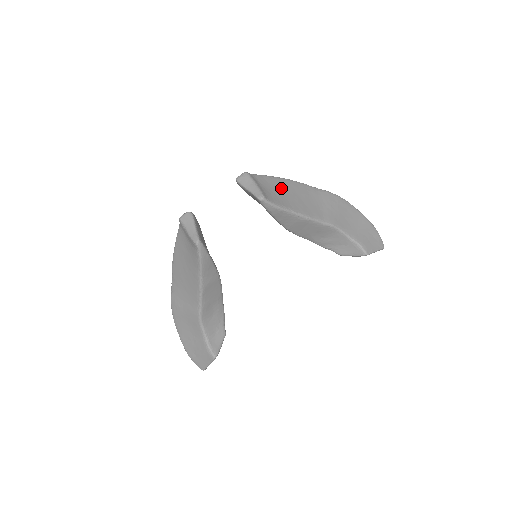
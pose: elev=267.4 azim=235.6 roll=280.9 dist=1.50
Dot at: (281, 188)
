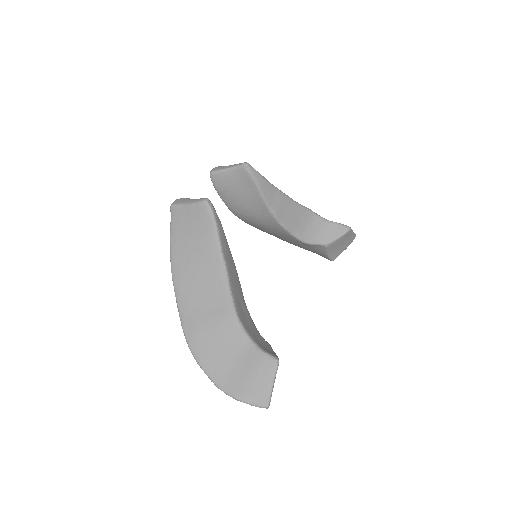
Dot at: occluded
